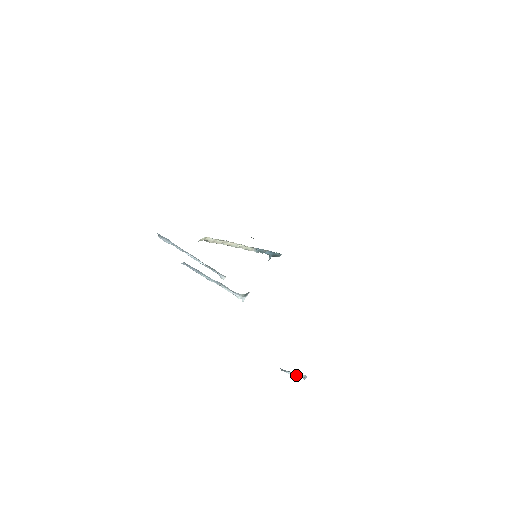
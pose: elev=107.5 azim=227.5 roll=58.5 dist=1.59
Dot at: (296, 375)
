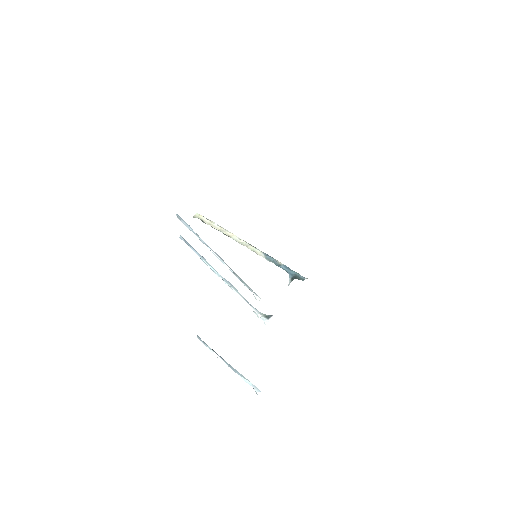
Dot at: (233, 370)
